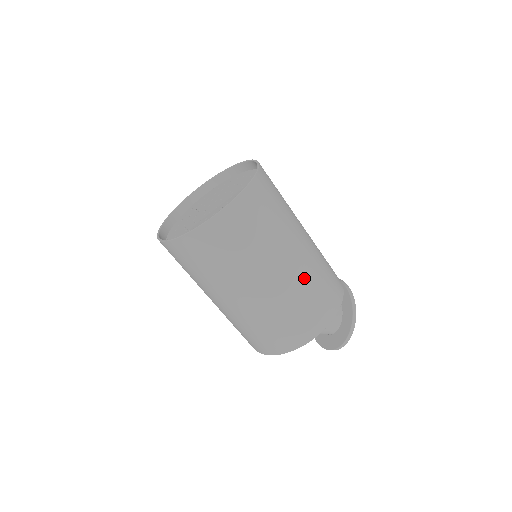
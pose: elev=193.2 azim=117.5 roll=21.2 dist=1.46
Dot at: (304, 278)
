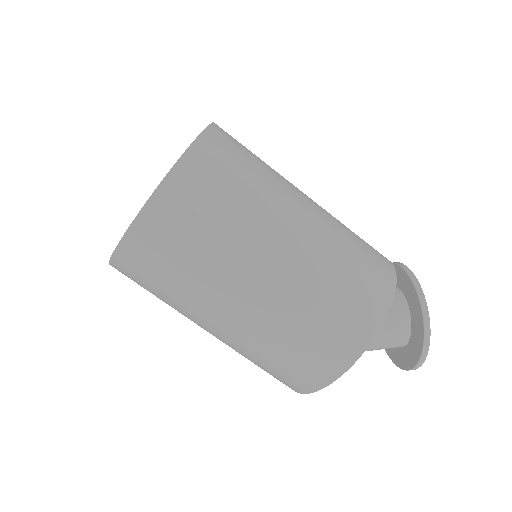
Dot at: (311, 275)
